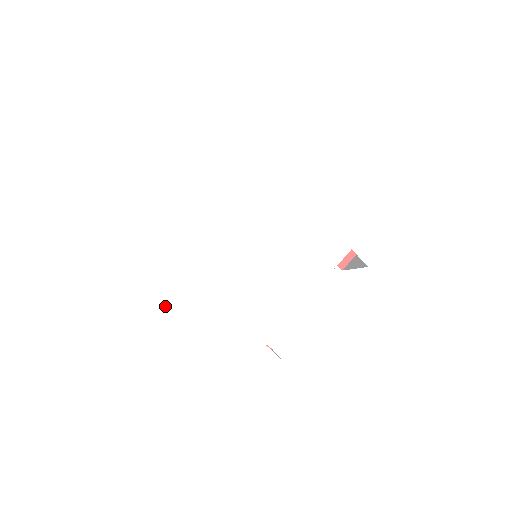
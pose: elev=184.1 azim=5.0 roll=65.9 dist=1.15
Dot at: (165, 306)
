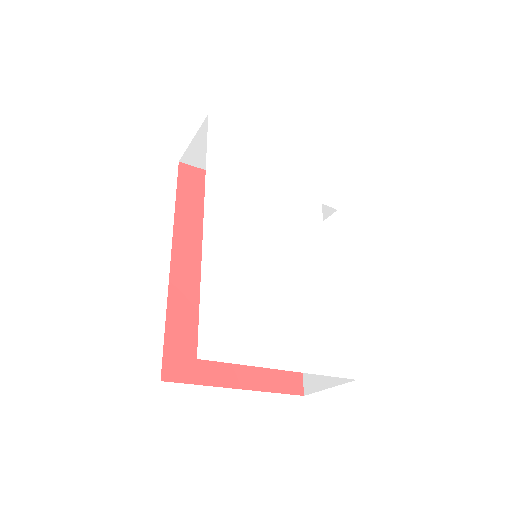
Dot at: (252, 323)
